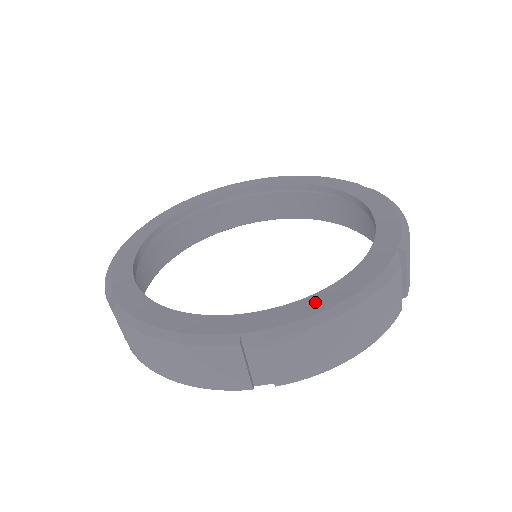
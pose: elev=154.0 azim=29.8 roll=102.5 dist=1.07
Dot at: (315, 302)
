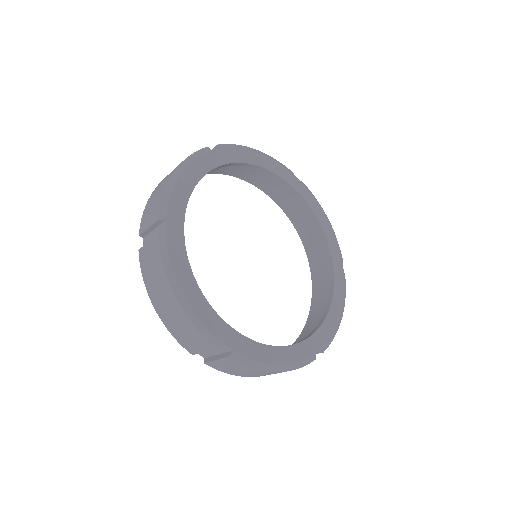
Dot at: (267, 353)
